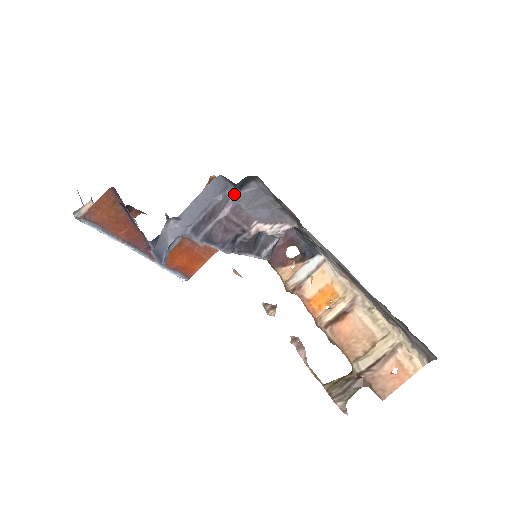
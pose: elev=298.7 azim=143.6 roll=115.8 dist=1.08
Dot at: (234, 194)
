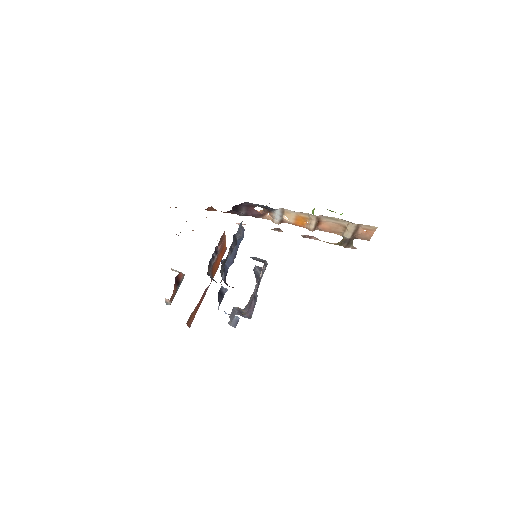
Dot at: occluded
